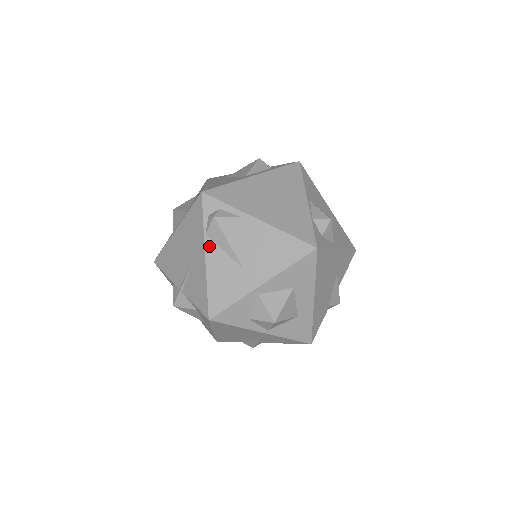
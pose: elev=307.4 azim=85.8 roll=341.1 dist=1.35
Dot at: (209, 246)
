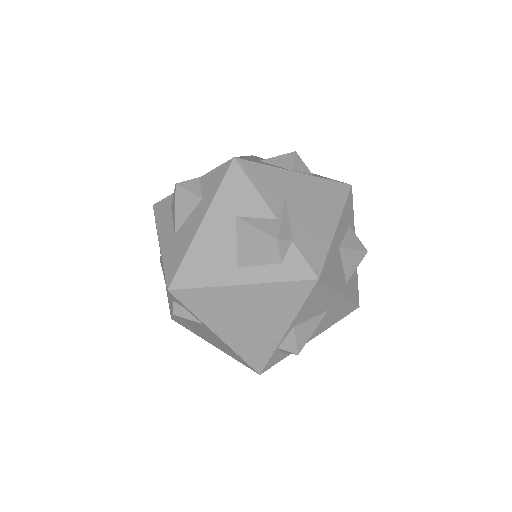
Dot at: occluded
